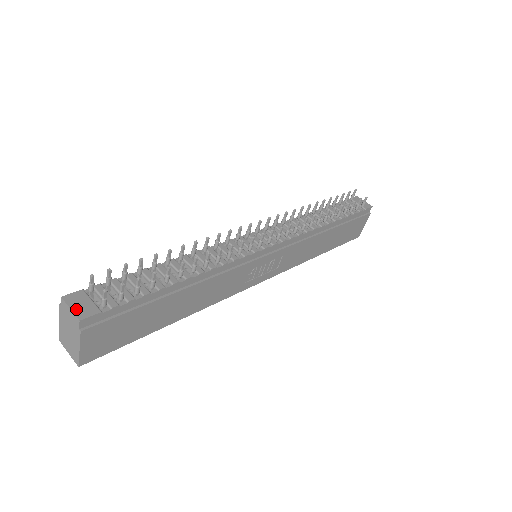
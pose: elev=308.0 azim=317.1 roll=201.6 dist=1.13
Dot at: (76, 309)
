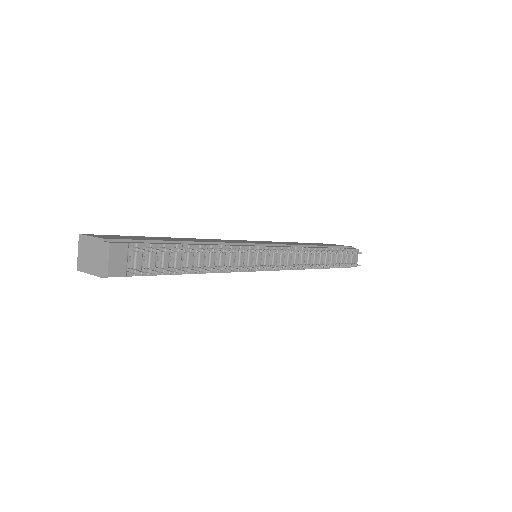
Dot at: (112, 263)
